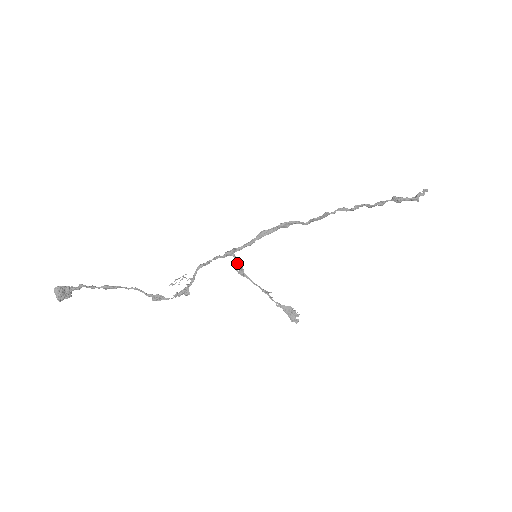
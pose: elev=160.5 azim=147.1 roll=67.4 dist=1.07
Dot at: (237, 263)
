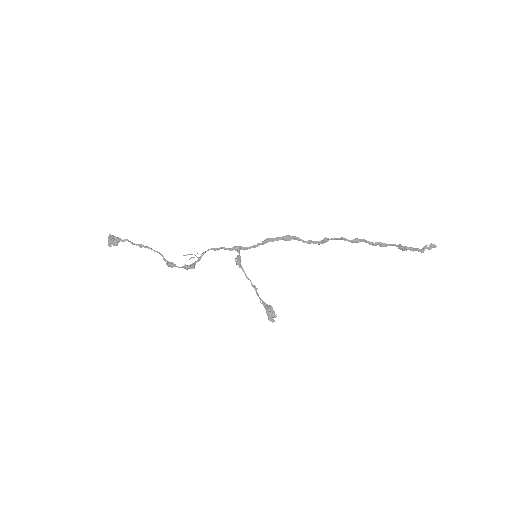
Dot at: (238, 255)
